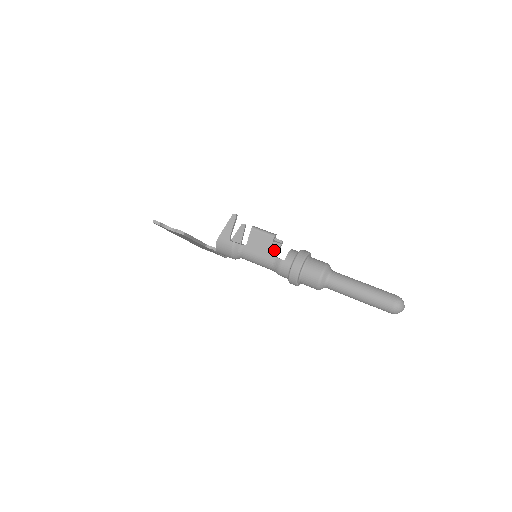
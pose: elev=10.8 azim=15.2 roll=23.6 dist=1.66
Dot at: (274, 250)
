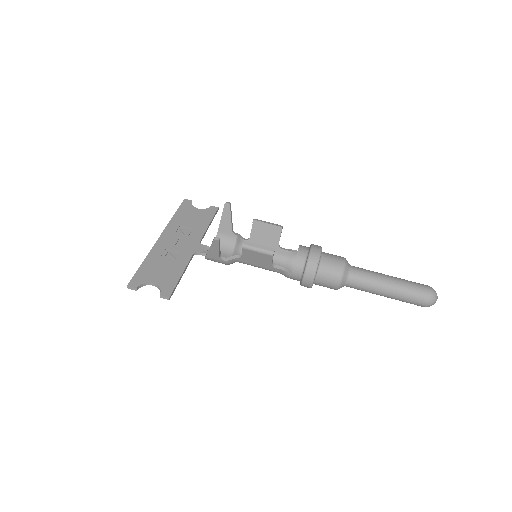
Dot at: (275, 238)
